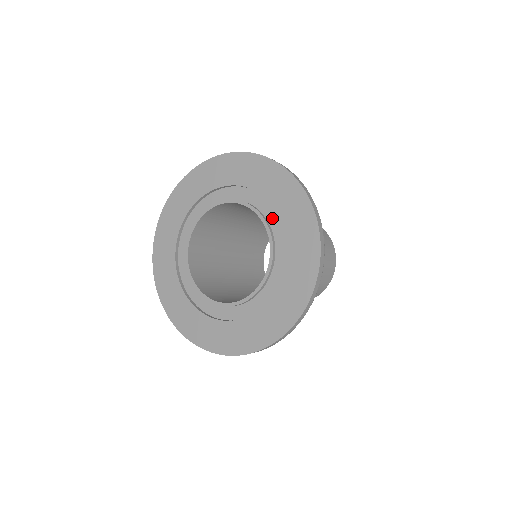
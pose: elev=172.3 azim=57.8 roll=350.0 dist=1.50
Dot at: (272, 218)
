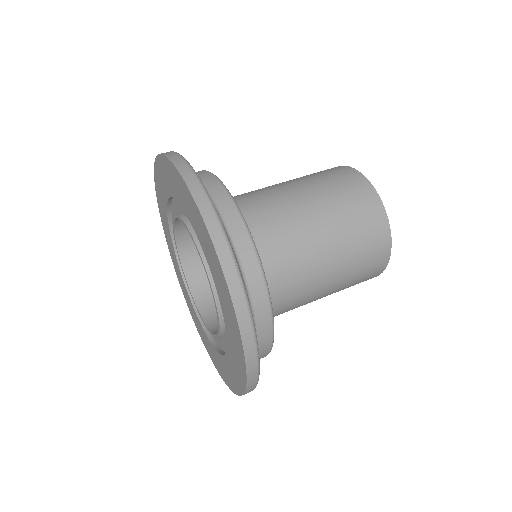
Dot at: occluded
